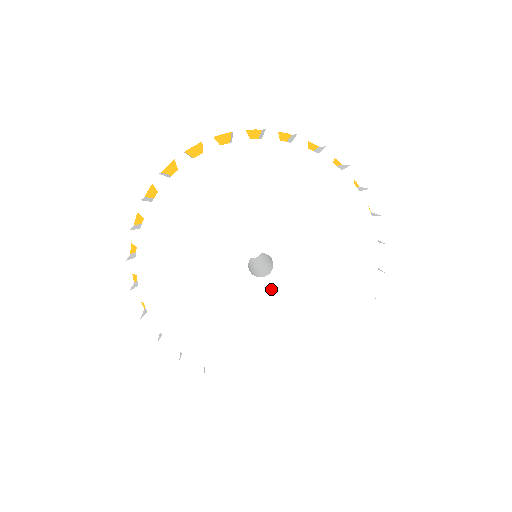
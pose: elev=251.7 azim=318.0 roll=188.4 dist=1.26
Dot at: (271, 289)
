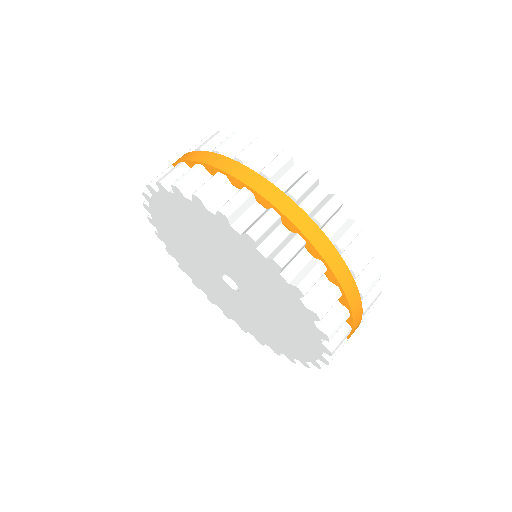
Dot at: (236, 296)
